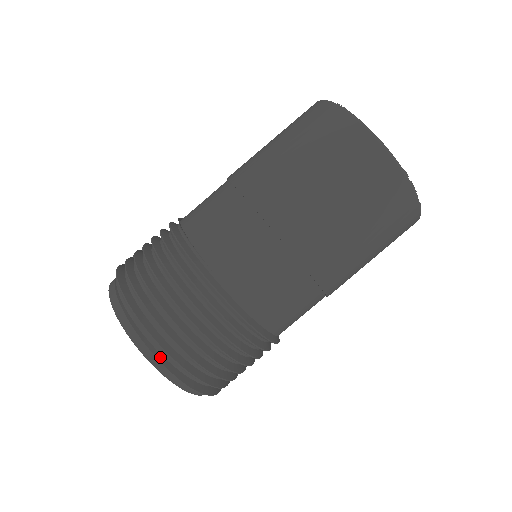
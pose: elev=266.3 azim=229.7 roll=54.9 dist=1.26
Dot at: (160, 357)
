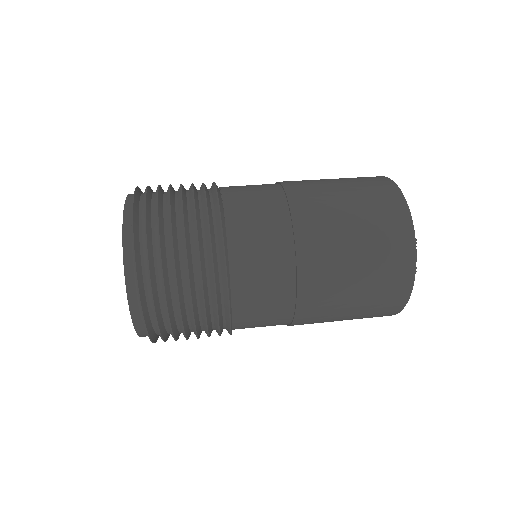
Dot at: occluded
